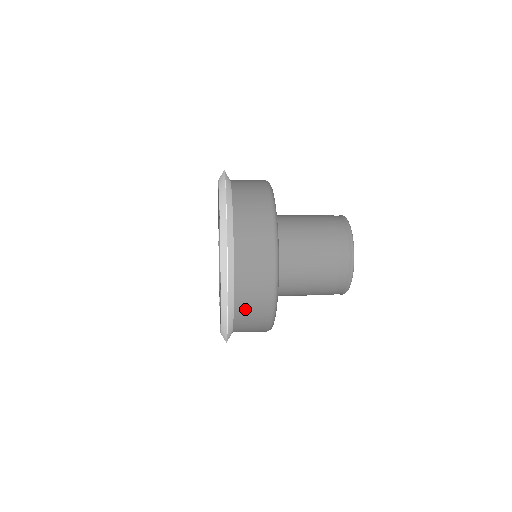
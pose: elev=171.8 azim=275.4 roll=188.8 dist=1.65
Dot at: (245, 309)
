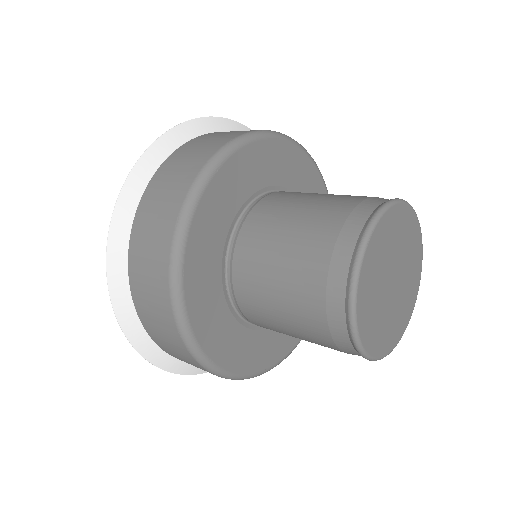
Dot at: (145, 224)
